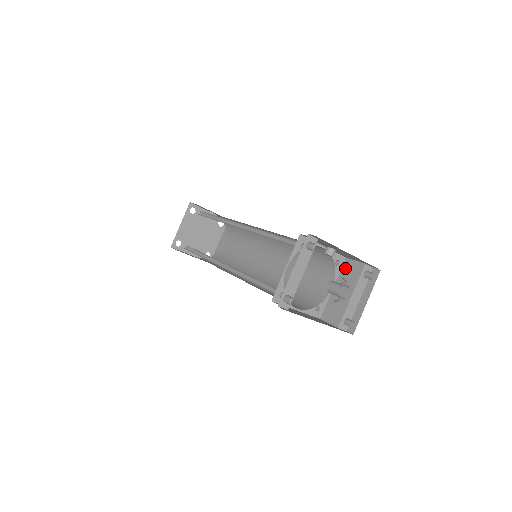
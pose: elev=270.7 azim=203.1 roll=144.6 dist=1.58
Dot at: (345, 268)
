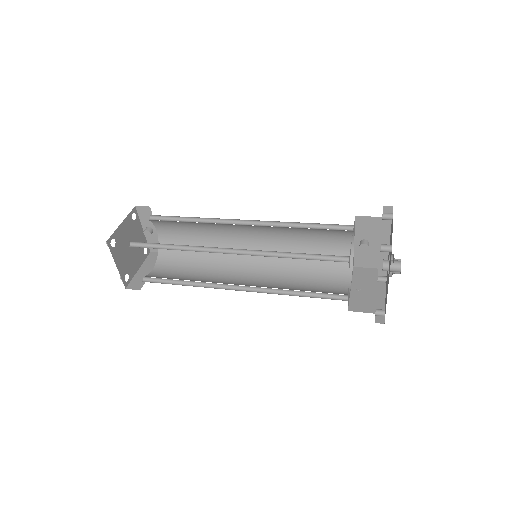
Dot at: (357, 273)
